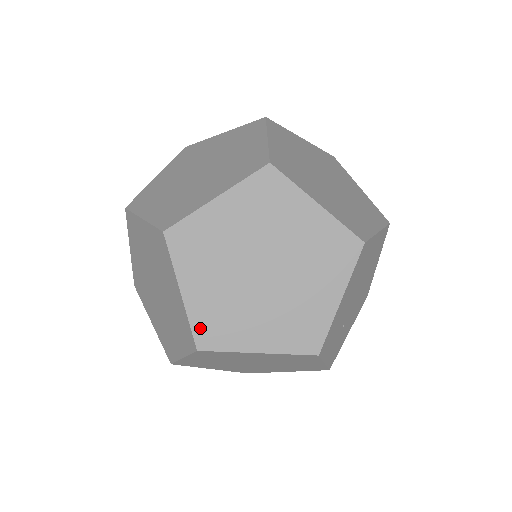
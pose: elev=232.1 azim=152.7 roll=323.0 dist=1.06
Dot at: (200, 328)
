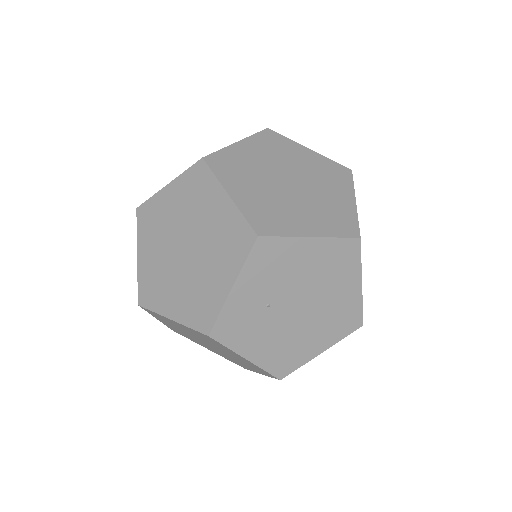
Dot at: (221, 156)
